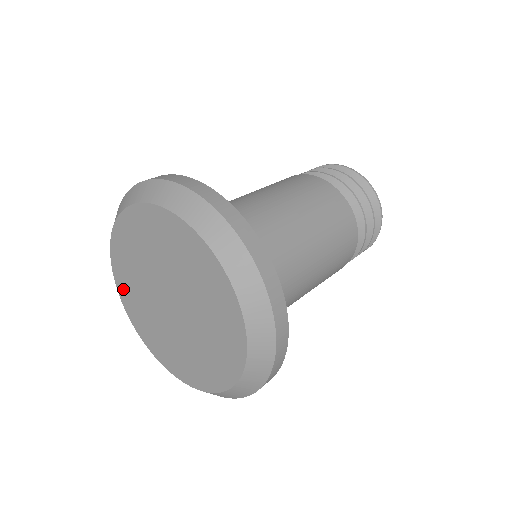
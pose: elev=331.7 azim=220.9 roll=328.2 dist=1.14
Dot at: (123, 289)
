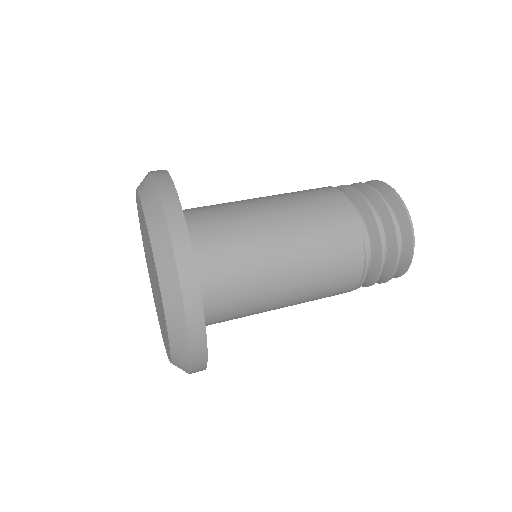
Dot at: (149, 276)
